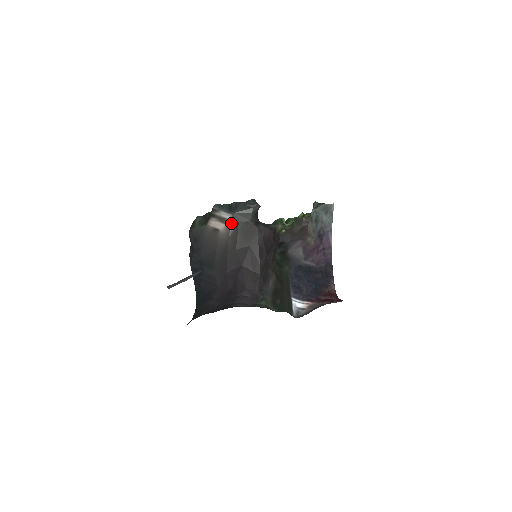
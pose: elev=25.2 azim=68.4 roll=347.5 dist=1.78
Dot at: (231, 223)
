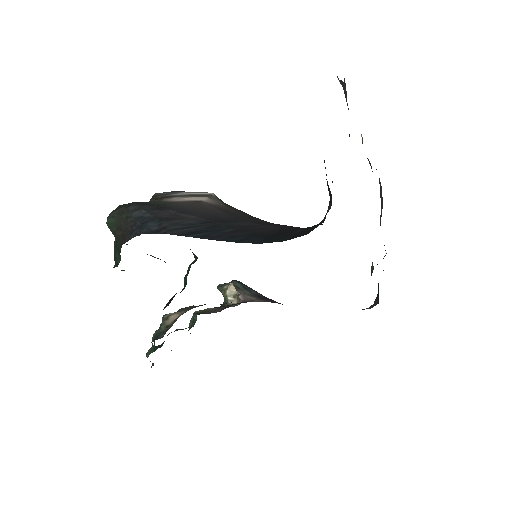
Dot at: (216, 197)
